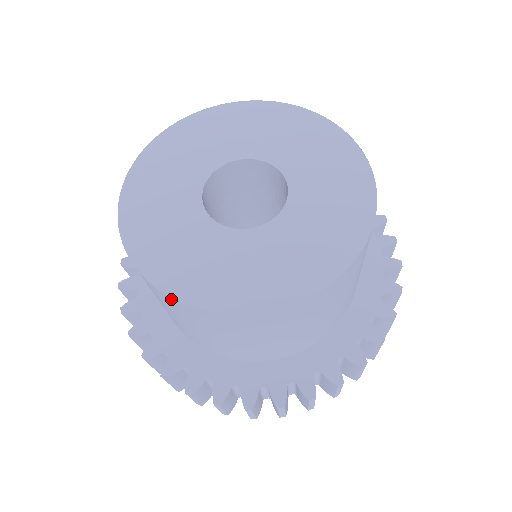
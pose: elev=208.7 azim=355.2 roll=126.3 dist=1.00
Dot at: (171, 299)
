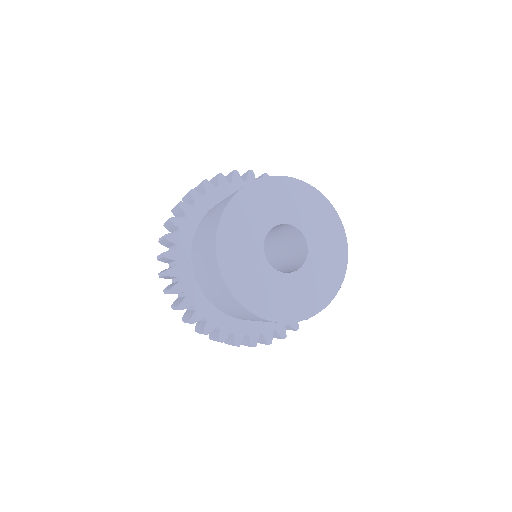
Dot at: (267, 320)
